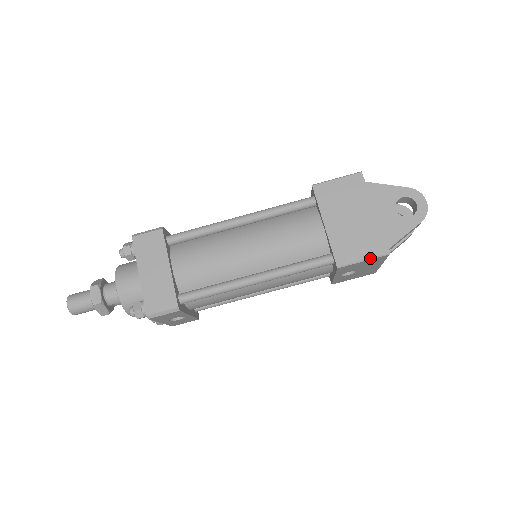
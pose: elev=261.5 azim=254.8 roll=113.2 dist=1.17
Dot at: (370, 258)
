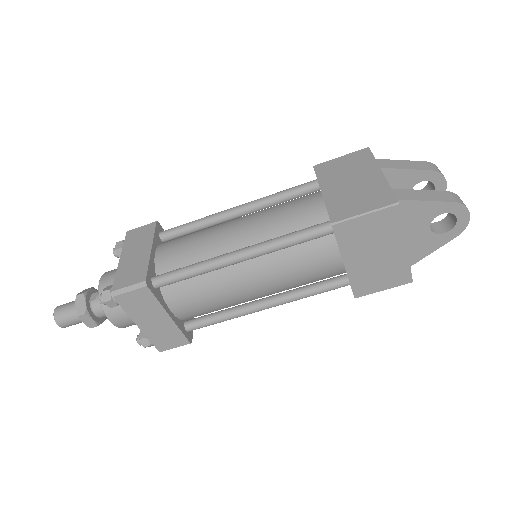
Dot at: occluded
